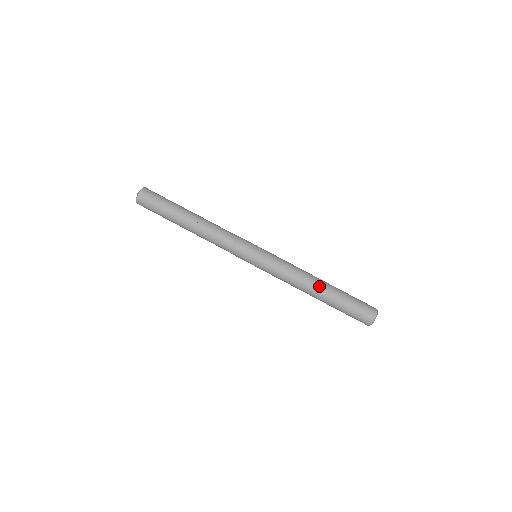
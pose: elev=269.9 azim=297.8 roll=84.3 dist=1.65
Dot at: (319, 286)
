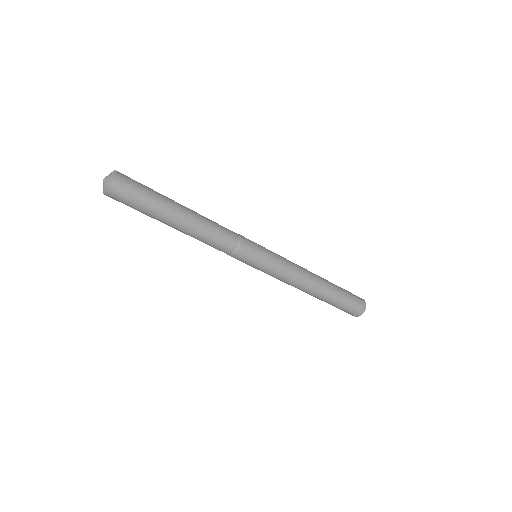
Dot at: (320, 286)
